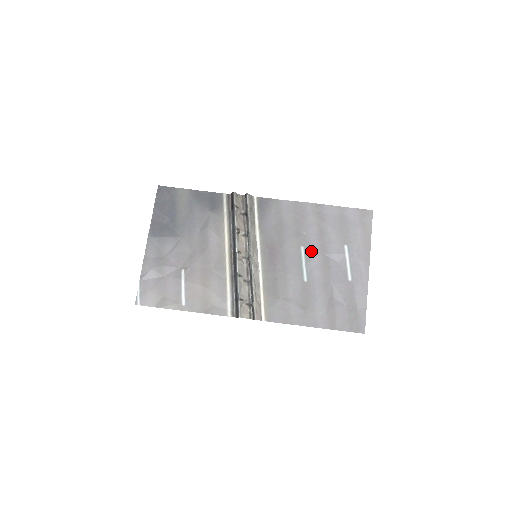
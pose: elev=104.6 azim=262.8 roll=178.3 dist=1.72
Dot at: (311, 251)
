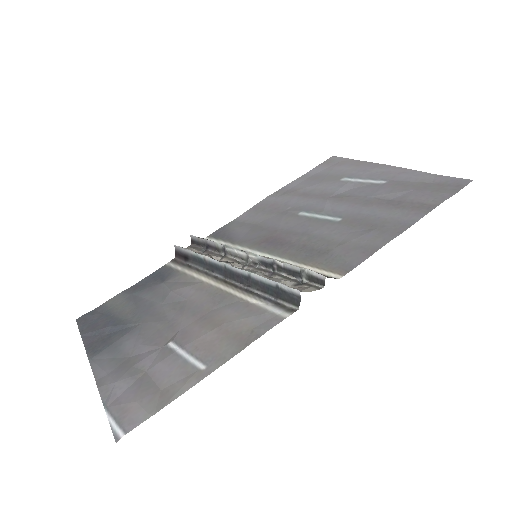
Dot at: (313, 207)
